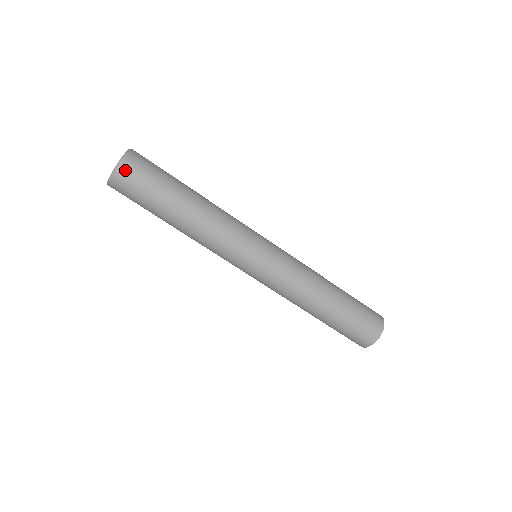
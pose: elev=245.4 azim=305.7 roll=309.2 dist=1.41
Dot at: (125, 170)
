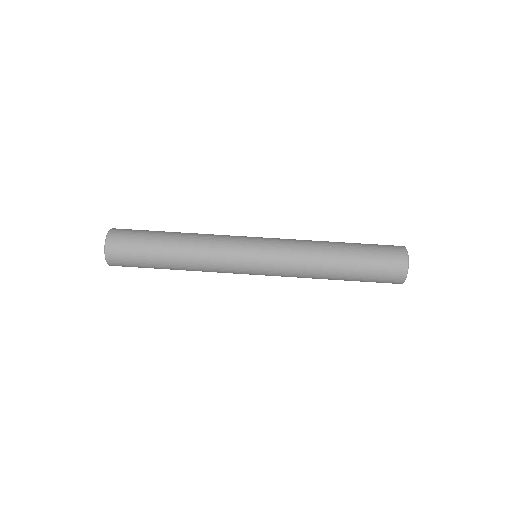
Dot at: occluded
